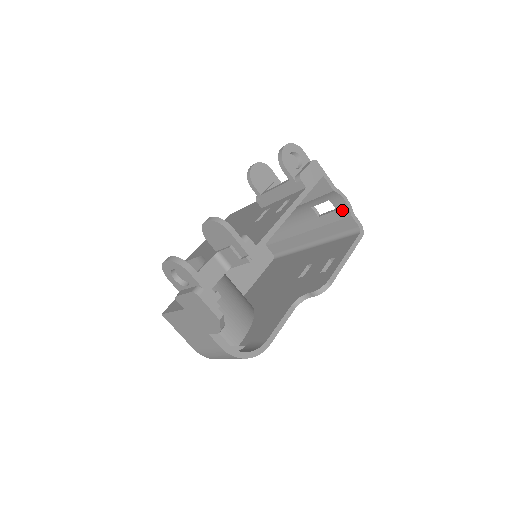
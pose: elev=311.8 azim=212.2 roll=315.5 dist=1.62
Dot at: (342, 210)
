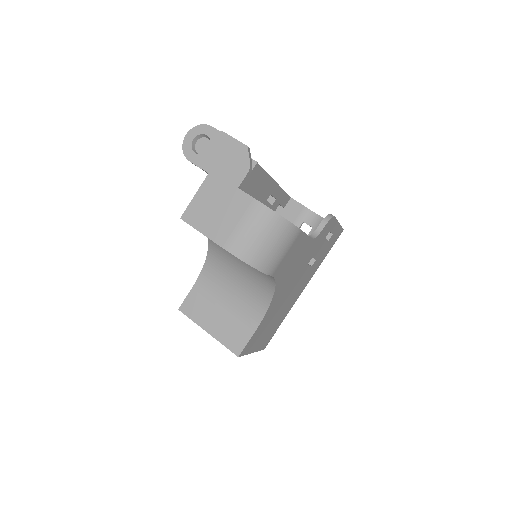
Dot at: (317, 223)
